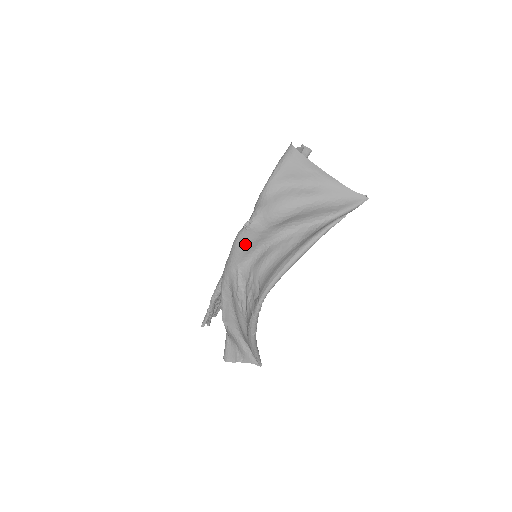
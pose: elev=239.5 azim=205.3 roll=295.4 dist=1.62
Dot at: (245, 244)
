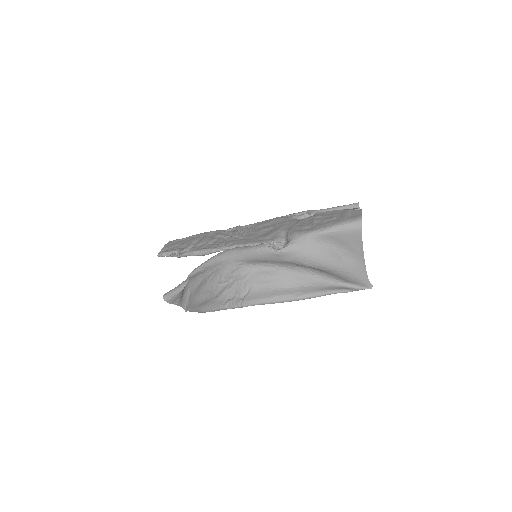
Dot at: (263, 258)
